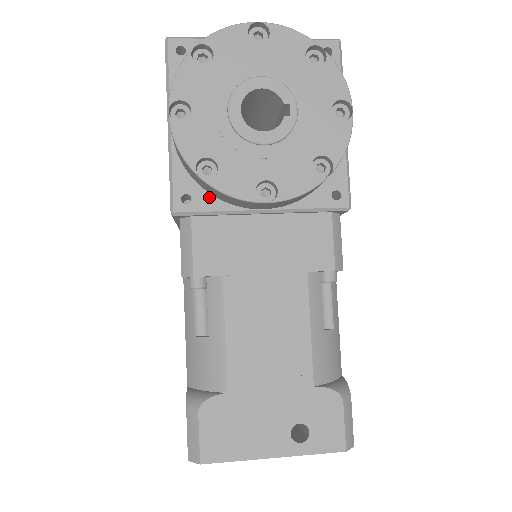
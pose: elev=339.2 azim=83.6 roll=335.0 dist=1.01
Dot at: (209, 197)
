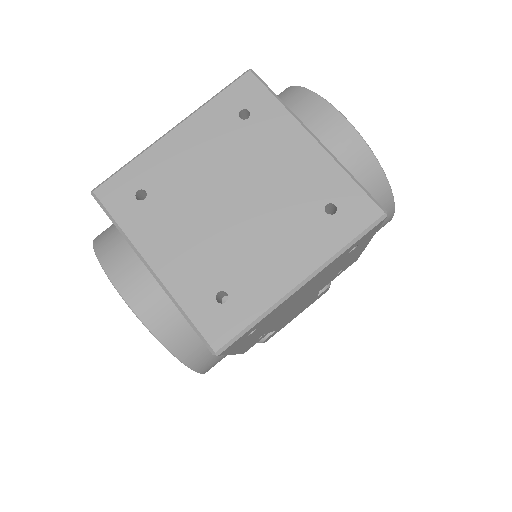
Dot at: occluded
